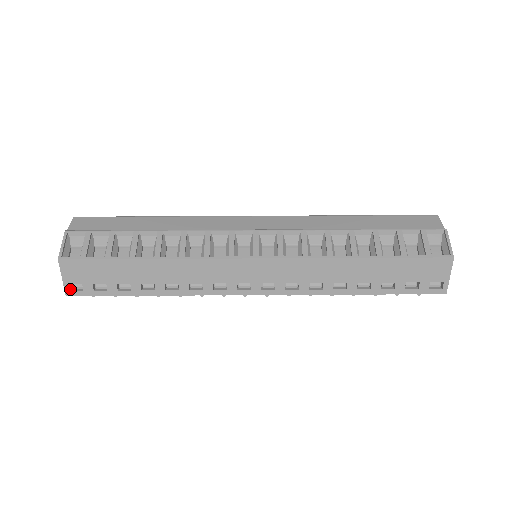
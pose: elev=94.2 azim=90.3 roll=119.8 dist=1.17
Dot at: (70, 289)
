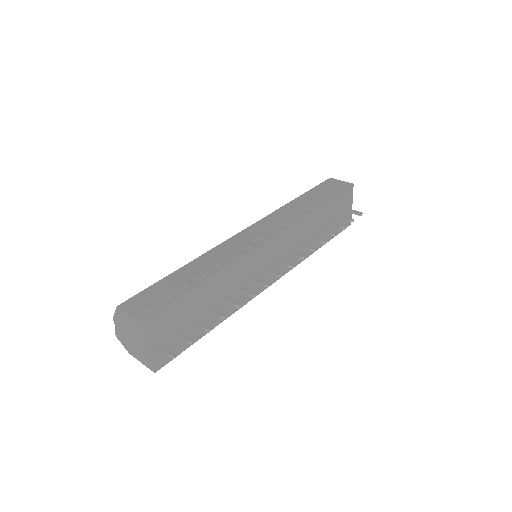
Dot at: (141, 319)
